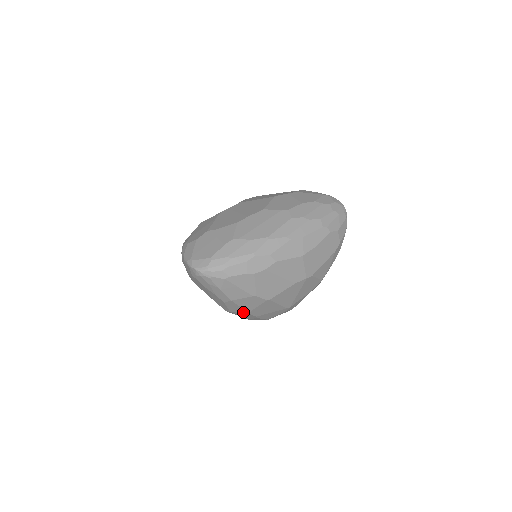
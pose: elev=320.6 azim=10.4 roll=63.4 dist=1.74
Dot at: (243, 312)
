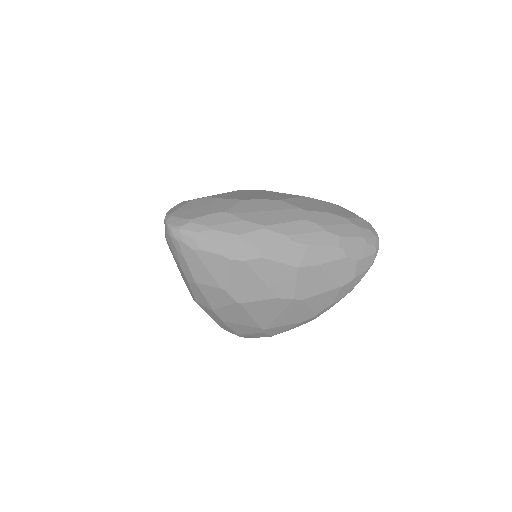
Dot at: (208, 307)
